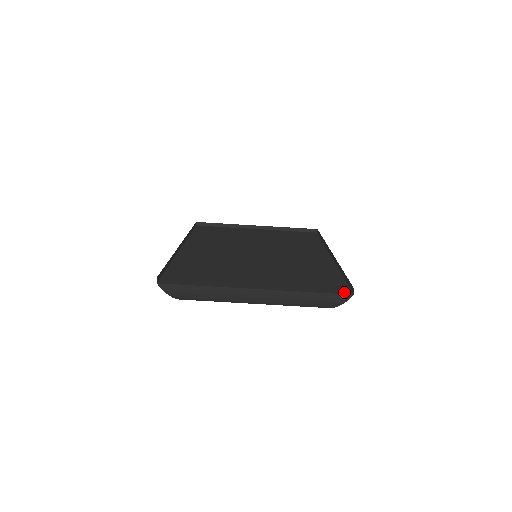
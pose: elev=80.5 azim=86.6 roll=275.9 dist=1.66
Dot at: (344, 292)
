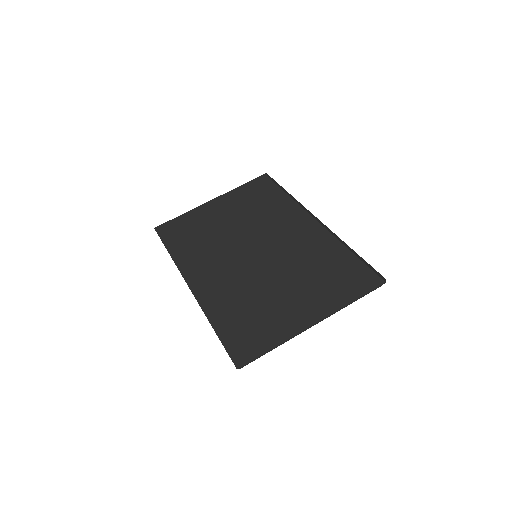
Dot at: (377, 283)
